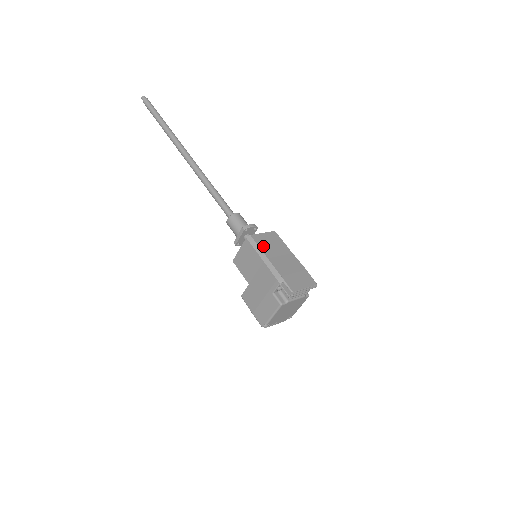
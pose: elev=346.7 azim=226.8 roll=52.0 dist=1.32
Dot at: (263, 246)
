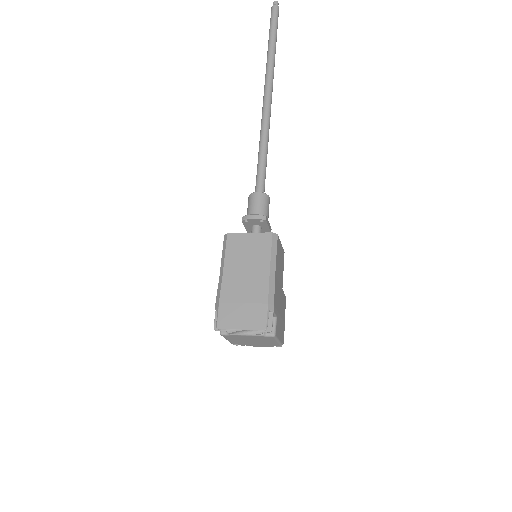
Dot at: (232, 253)
